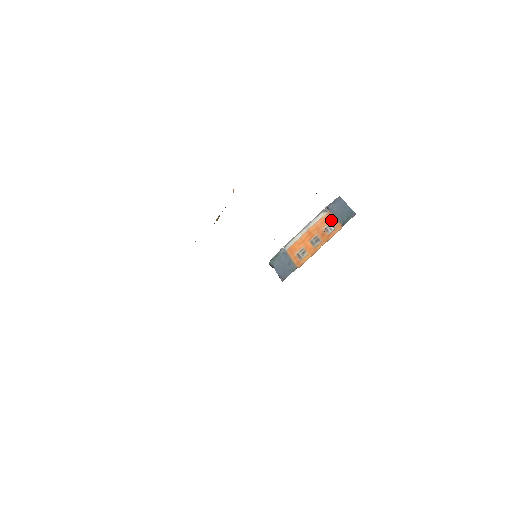
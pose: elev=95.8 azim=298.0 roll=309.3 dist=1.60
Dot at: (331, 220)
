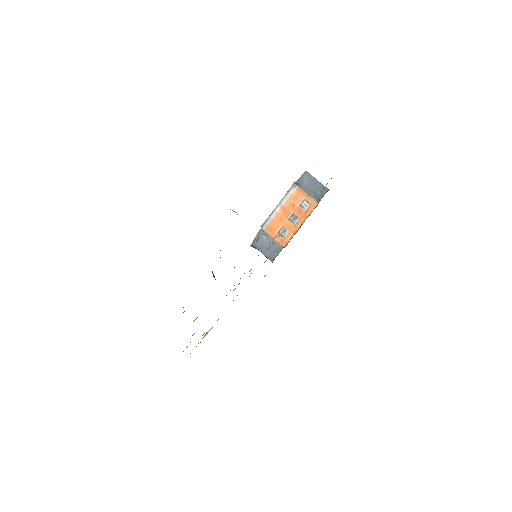
Dot at: (304, 196)
